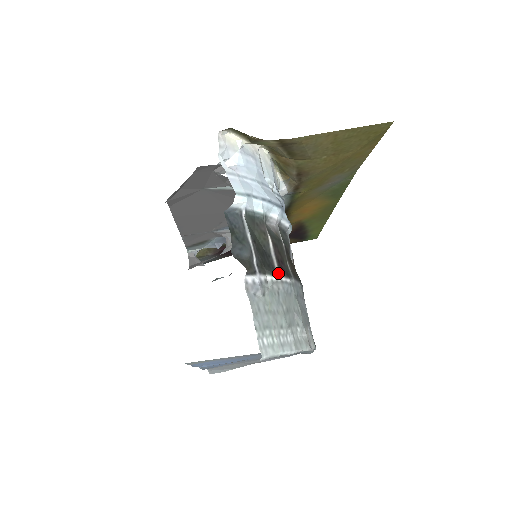
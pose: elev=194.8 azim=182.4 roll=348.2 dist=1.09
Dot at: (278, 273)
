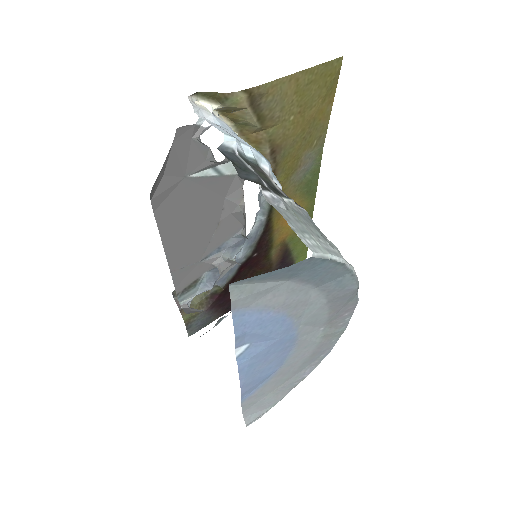
Dot at: occluded
